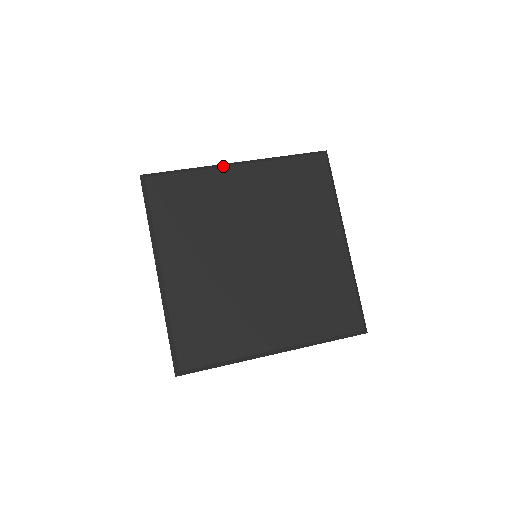
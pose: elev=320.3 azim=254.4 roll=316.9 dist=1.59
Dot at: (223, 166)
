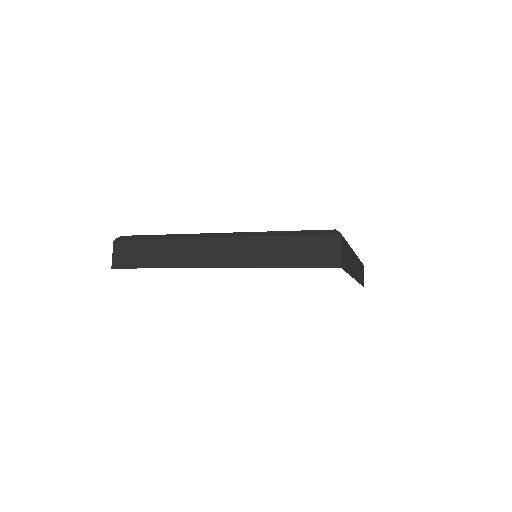
Dot at: occluded
